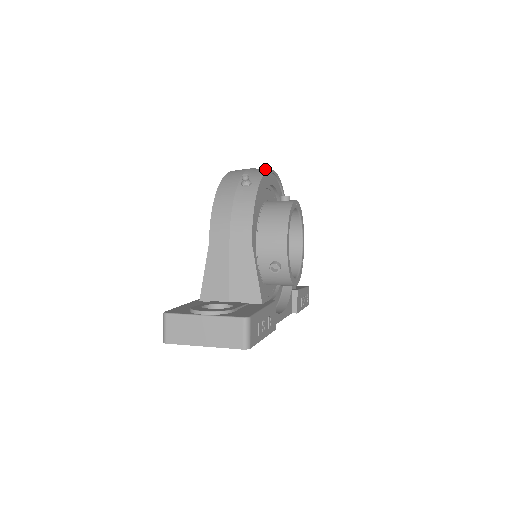
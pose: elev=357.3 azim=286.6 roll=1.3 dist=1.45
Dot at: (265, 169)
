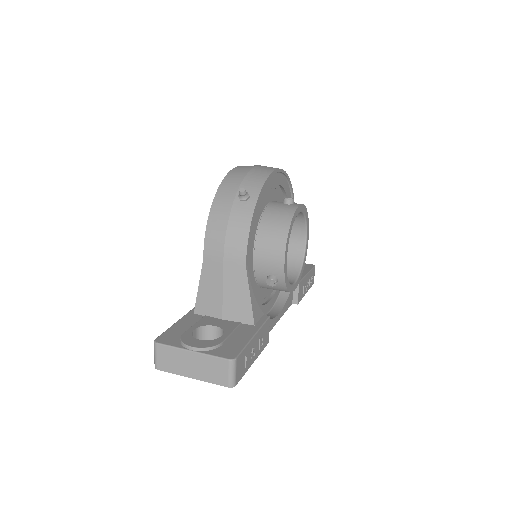
Dot at: (267, 172)
